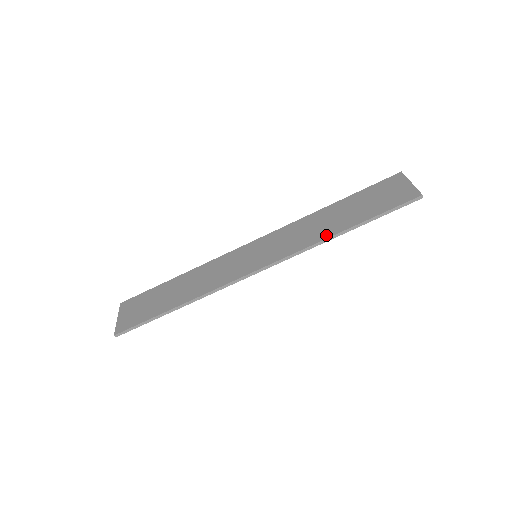
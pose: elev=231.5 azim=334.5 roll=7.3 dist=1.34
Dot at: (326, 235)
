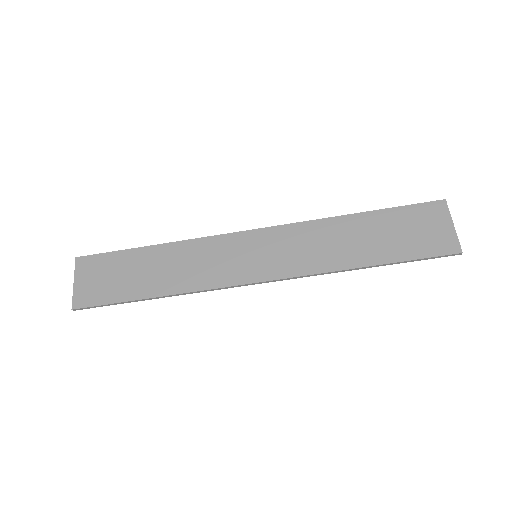
Dot at: (345, 264)
